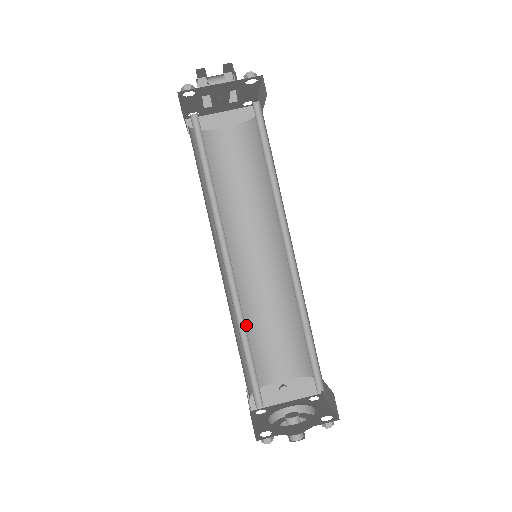
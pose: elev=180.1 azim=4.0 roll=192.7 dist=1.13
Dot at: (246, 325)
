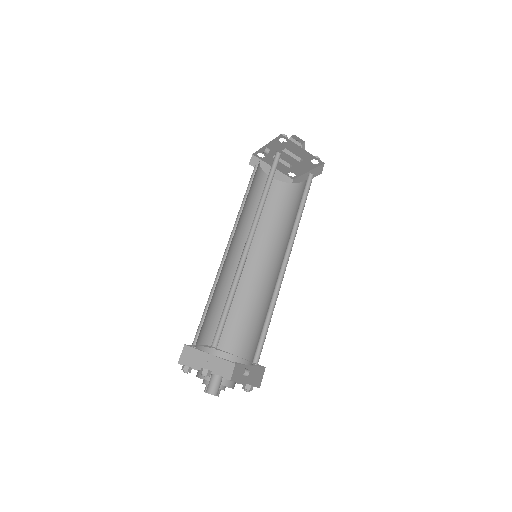
Dot at: (250, 313)
